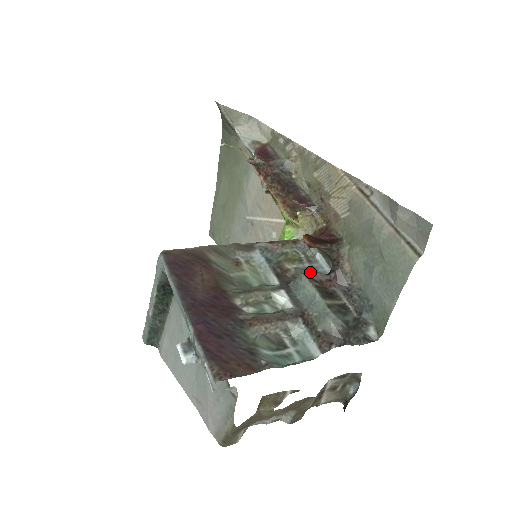
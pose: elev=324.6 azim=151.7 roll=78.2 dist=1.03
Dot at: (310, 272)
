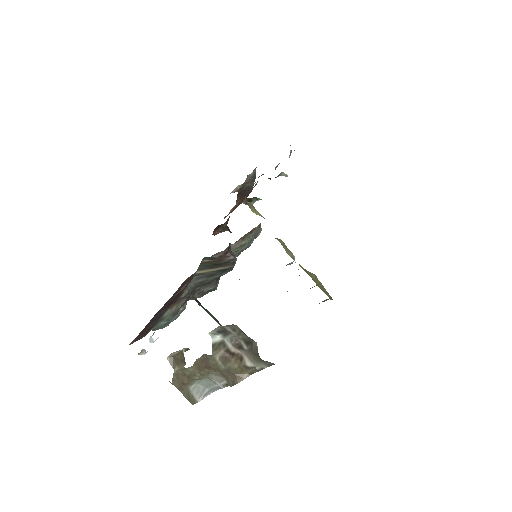
Dot at: (217, 253)
